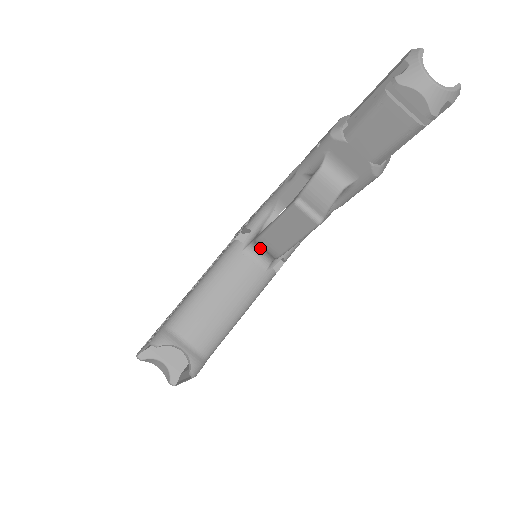
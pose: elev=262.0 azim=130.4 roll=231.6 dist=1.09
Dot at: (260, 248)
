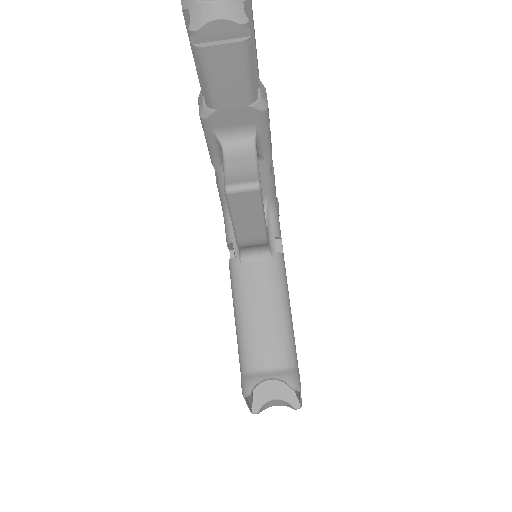
Dot at: (249, 248)
